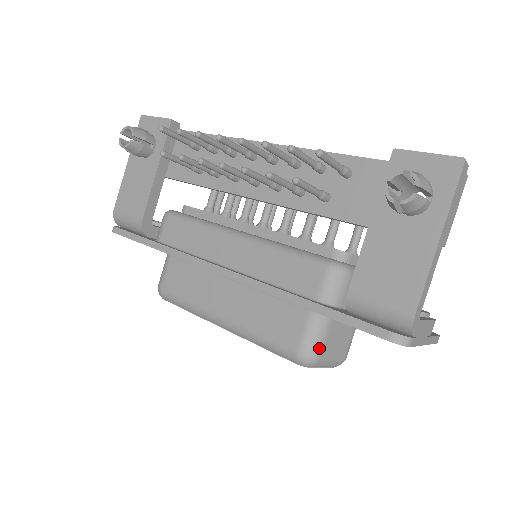
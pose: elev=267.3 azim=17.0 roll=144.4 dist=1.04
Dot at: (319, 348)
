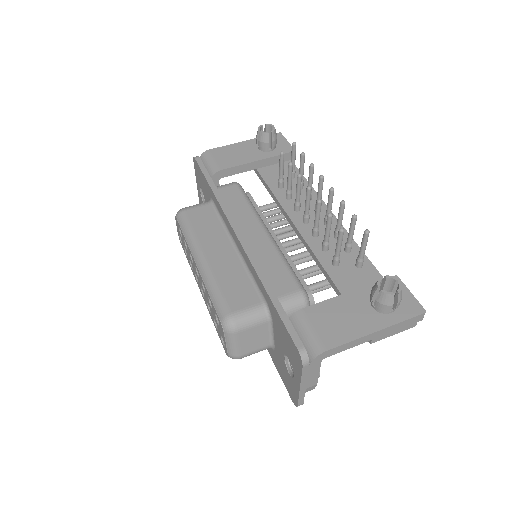
Dot at: (243, 327)
